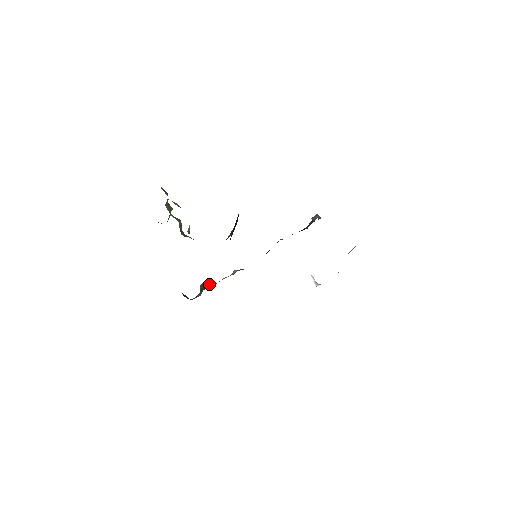
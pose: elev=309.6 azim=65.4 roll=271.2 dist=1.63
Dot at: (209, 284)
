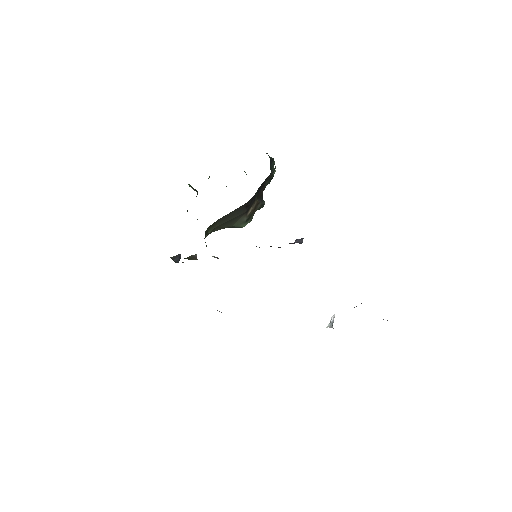
Dot at: (194, 257)
